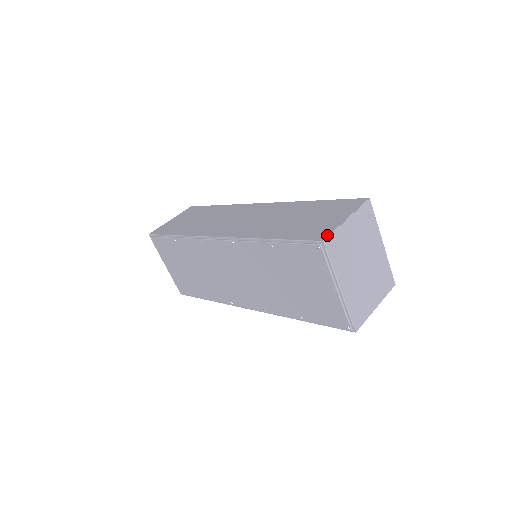
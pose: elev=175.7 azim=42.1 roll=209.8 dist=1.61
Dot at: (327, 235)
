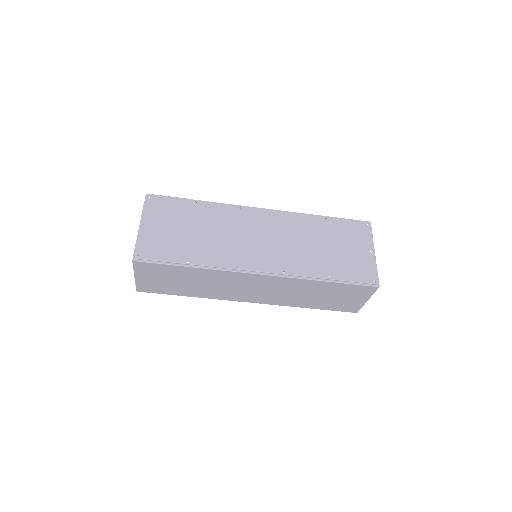
Dot at: occluded
